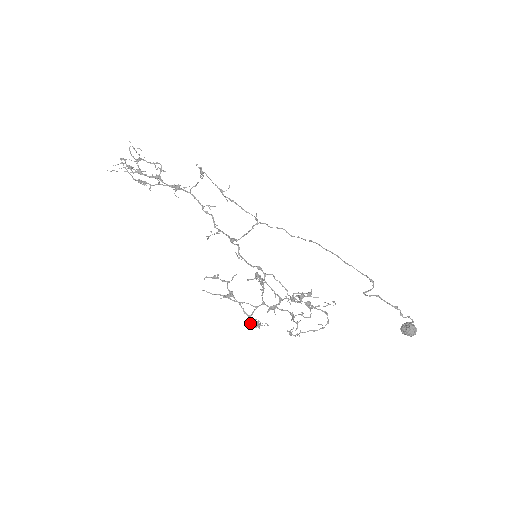
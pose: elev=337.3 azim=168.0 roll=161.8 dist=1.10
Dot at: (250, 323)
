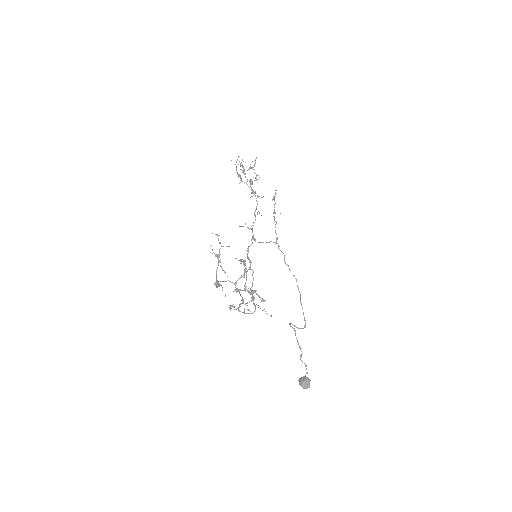
Dot at: occluded
